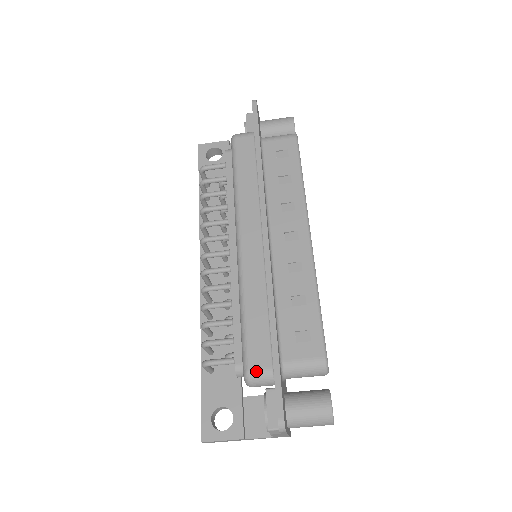
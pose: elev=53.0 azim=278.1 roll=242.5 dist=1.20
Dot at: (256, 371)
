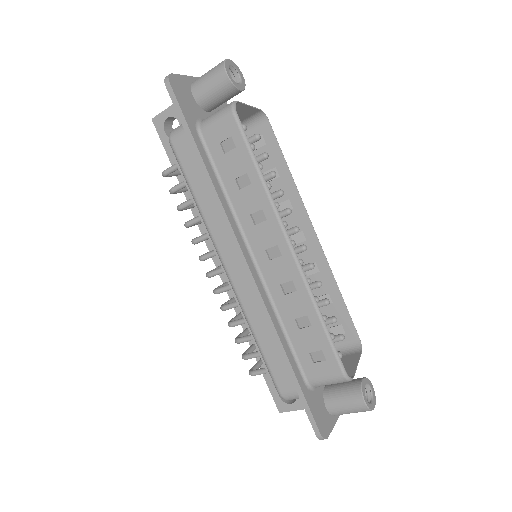
Dot at: (287, 394)
